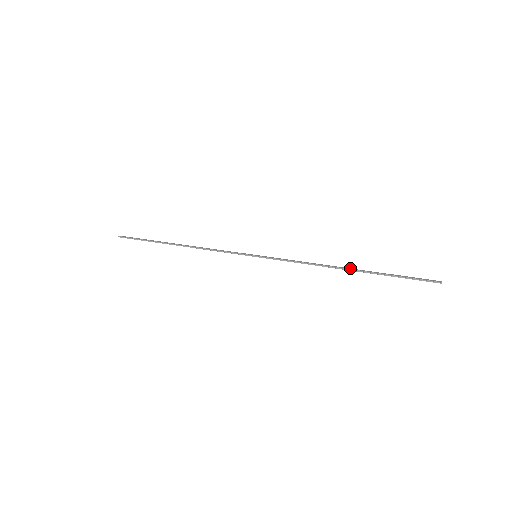
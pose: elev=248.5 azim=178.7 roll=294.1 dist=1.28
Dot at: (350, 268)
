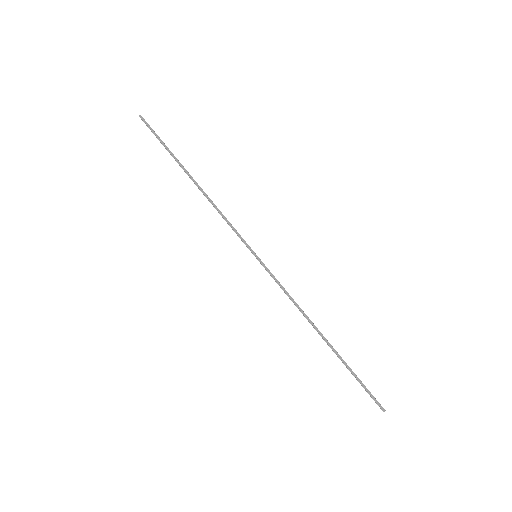
Dot at: (325, 338)
